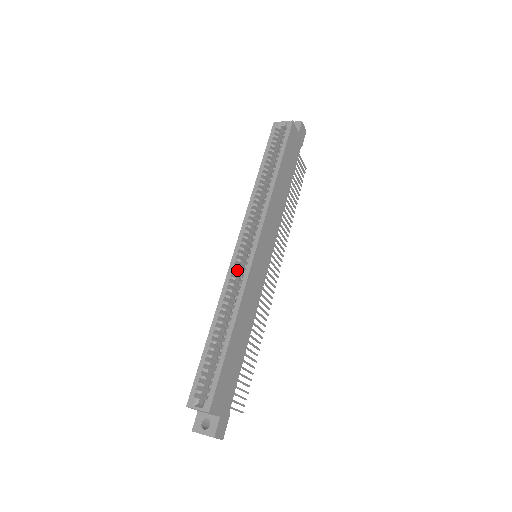
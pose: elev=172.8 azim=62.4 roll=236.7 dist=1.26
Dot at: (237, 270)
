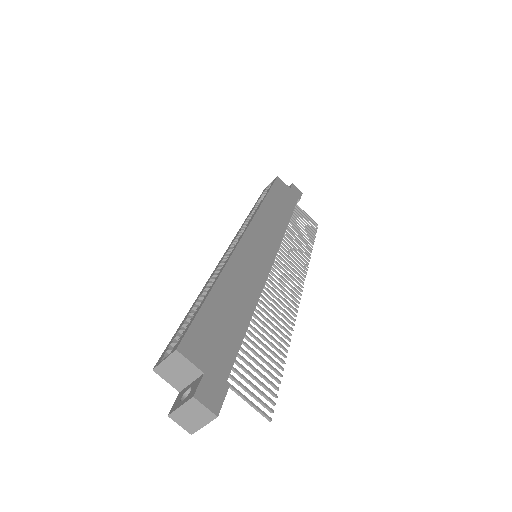
Dot at: occluded
